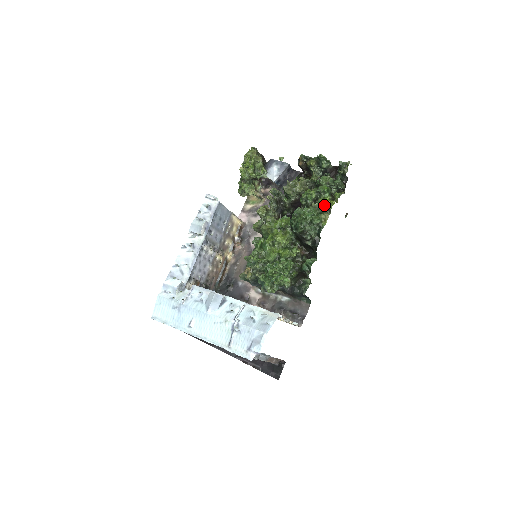
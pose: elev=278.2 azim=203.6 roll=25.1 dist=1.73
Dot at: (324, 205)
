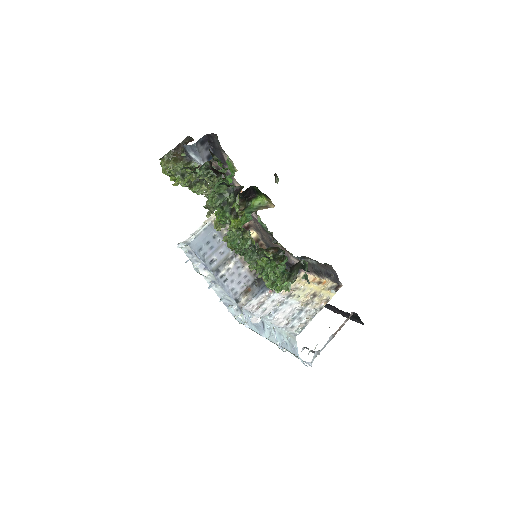
Dot at: (236, 229)
